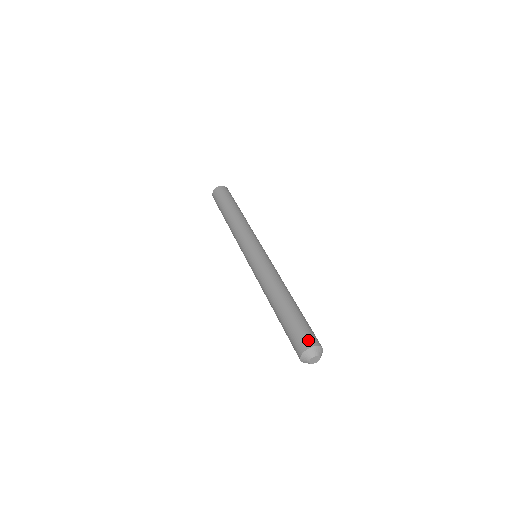
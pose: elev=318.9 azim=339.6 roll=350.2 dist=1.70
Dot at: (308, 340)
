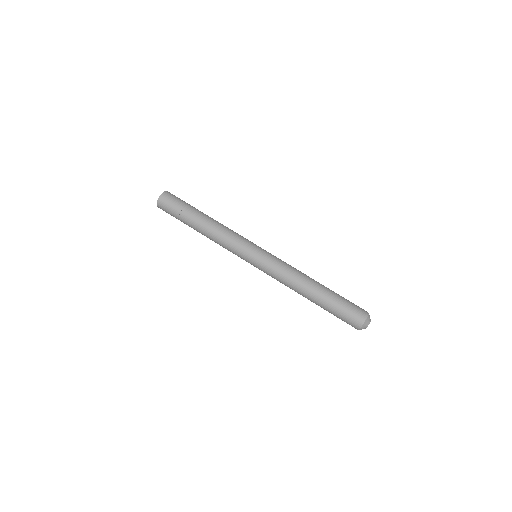
Dot at: (357, 320)
